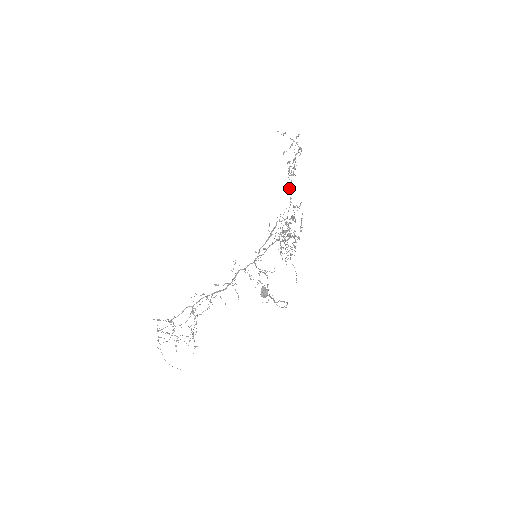
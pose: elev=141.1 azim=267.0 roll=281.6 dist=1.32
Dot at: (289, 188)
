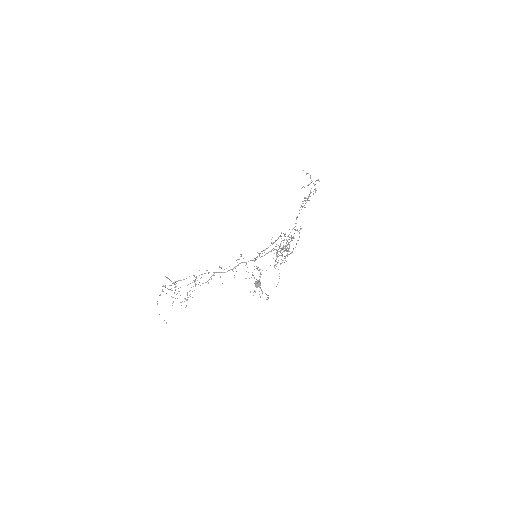
Dot at: occluded
